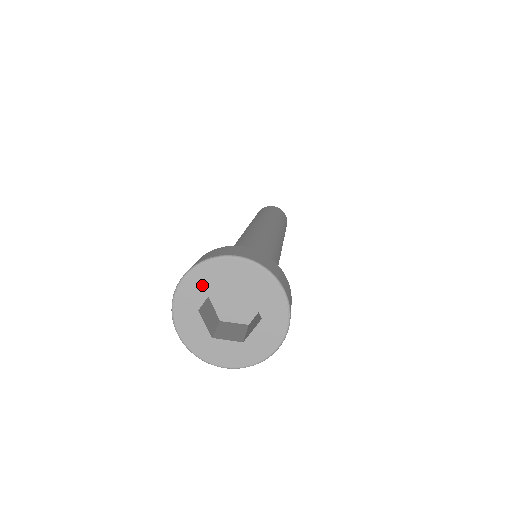
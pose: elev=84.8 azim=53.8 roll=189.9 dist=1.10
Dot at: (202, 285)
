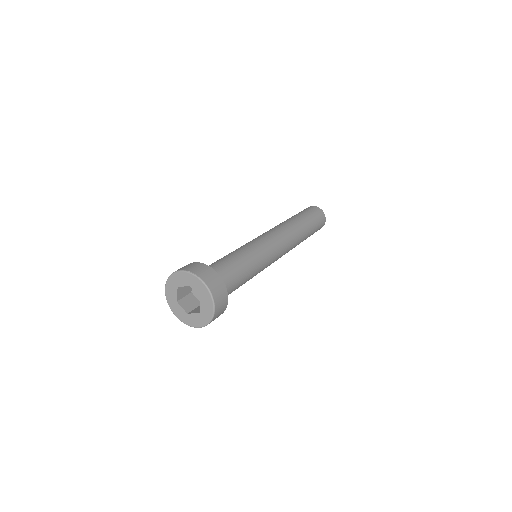
Dot at: (184, 280)
